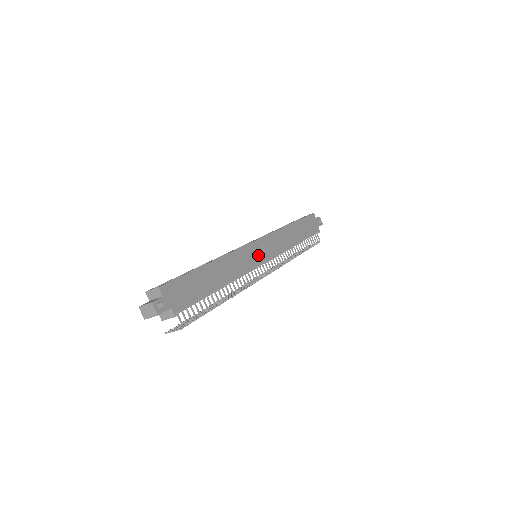
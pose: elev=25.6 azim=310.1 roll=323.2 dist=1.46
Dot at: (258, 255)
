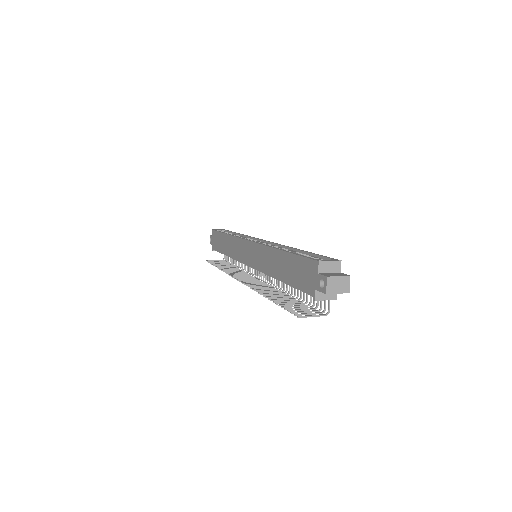
Dot at: occluded
